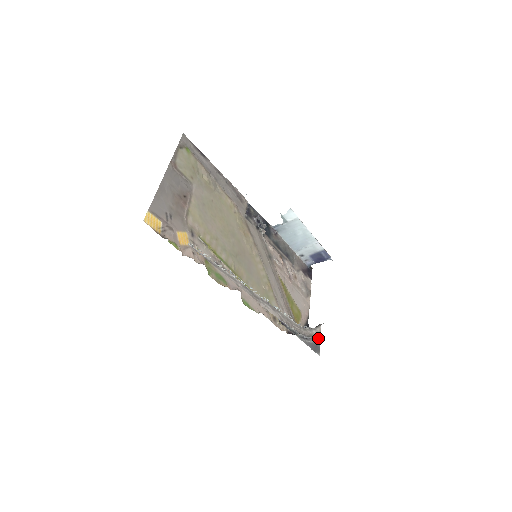
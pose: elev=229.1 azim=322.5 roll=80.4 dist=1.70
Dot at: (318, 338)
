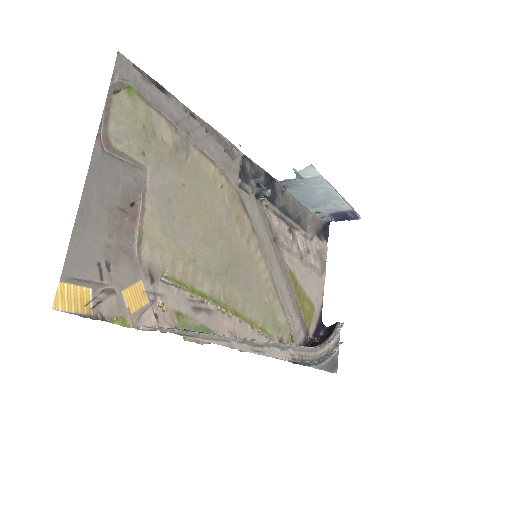
Dot at: (336, 347)
